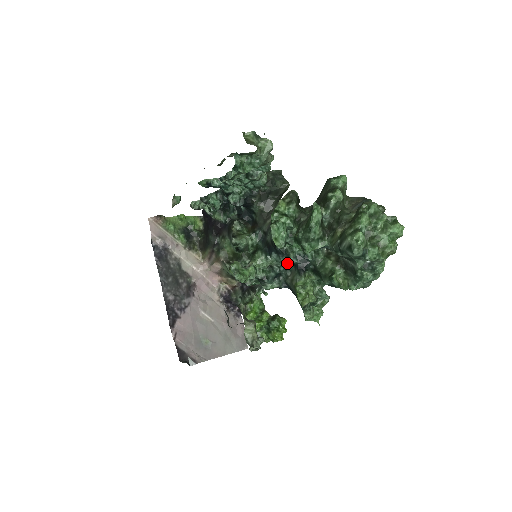
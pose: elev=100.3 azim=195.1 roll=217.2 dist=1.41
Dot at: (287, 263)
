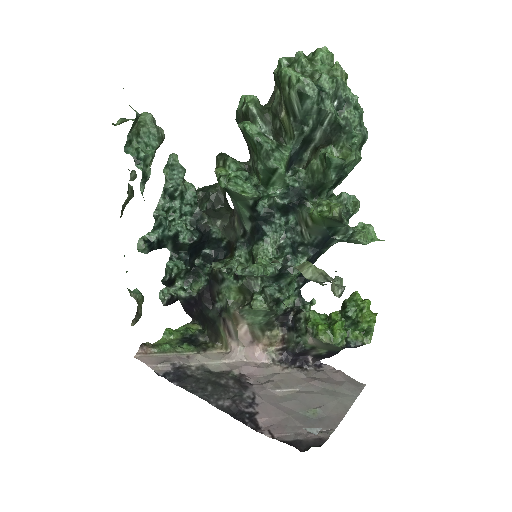
Dot at: (286, 221)
